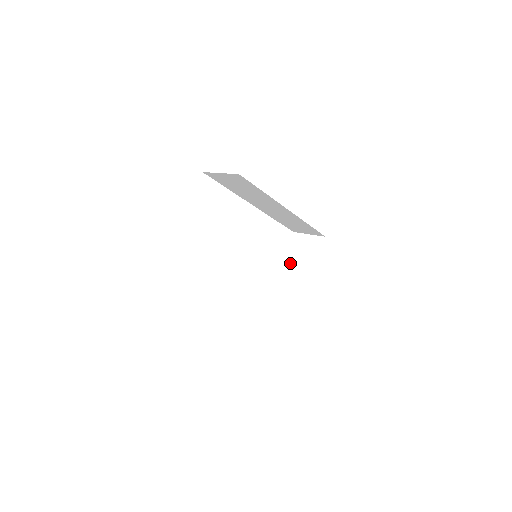
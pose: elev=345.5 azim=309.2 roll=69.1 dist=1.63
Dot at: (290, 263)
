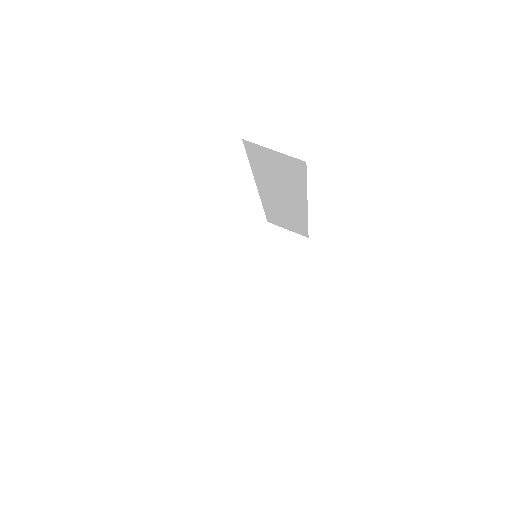
Dot at: (260, 259)
